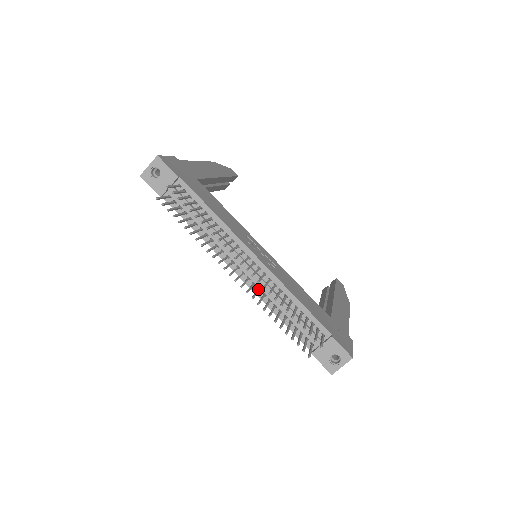
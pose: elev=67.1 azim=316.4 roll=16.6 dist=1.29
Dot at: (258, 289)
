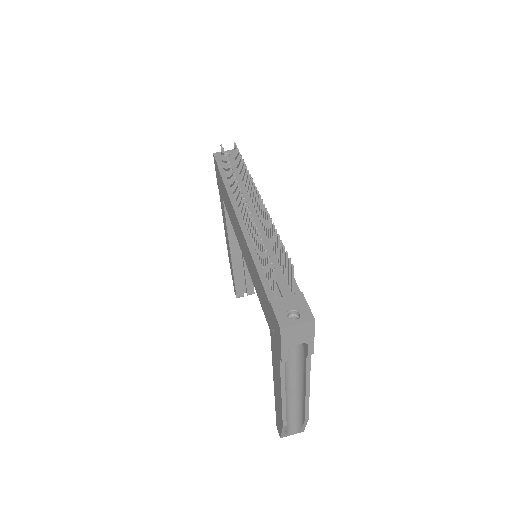
Dot at: occluded
